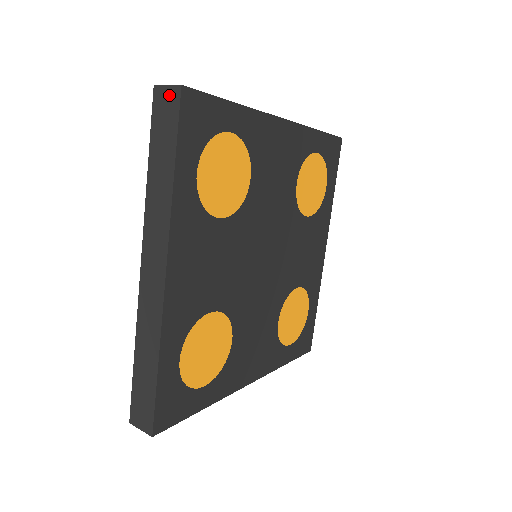
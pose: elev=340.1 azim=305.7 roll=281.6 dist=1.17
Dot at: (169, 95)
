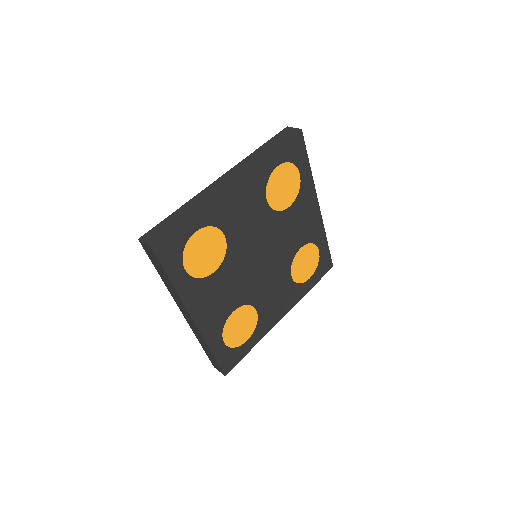
Dot at: (148, 248)
